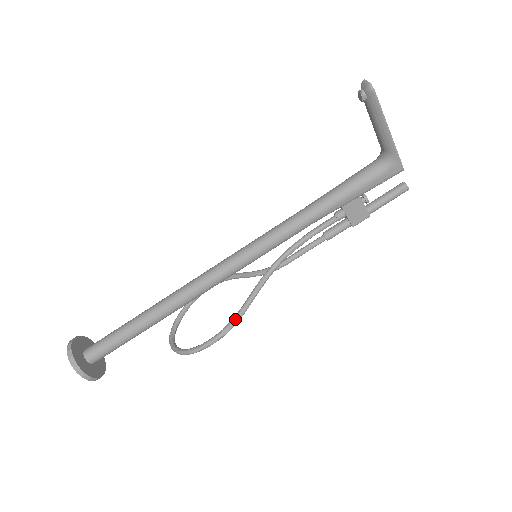
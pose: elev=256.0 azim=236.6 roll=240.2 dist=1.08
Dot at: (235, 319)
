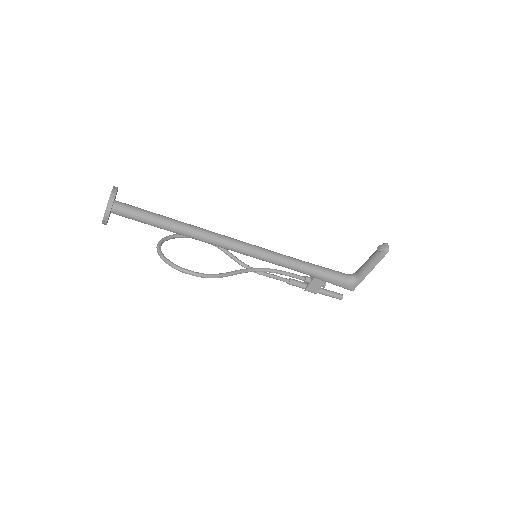
Dot at: (218, 275)
